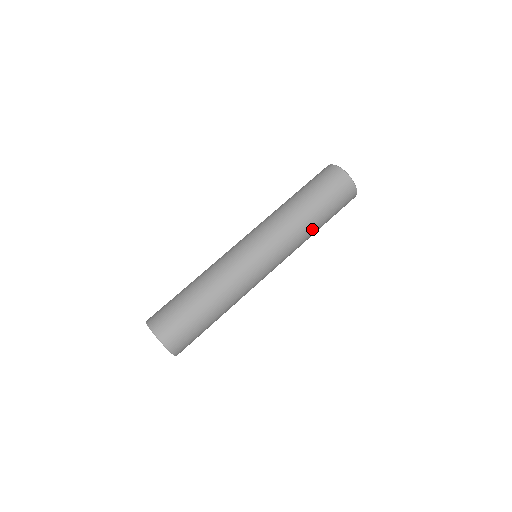
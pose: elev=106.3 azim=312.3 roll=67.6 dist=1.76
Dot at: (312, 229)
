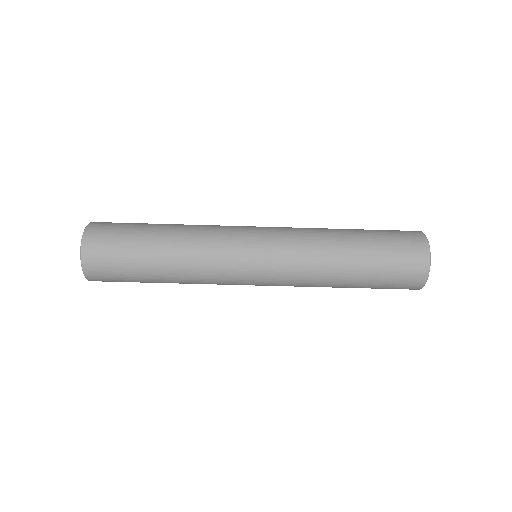
Dot at: occluded
